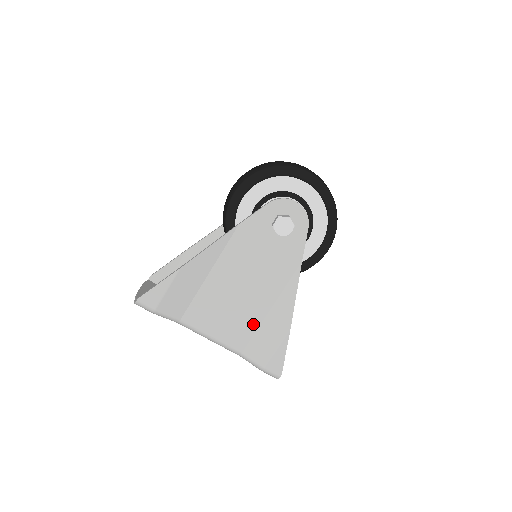
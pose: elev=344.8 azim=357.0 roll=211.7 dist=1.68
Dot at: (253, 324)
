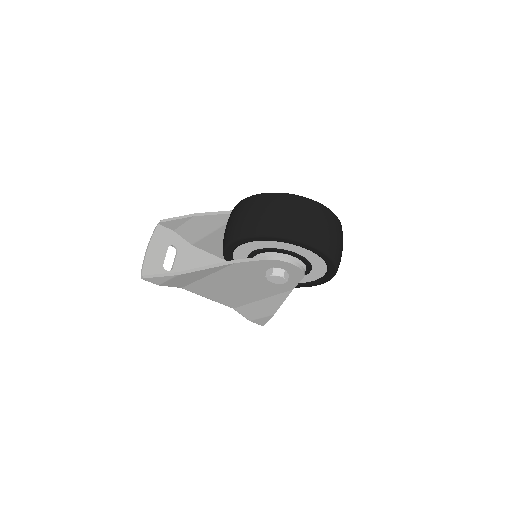
Dot at: (244, 302)
